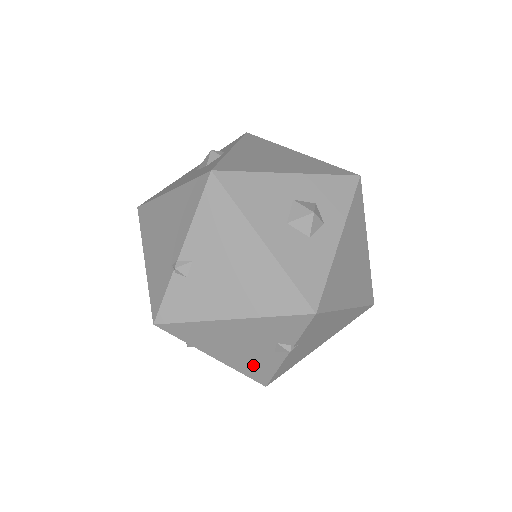
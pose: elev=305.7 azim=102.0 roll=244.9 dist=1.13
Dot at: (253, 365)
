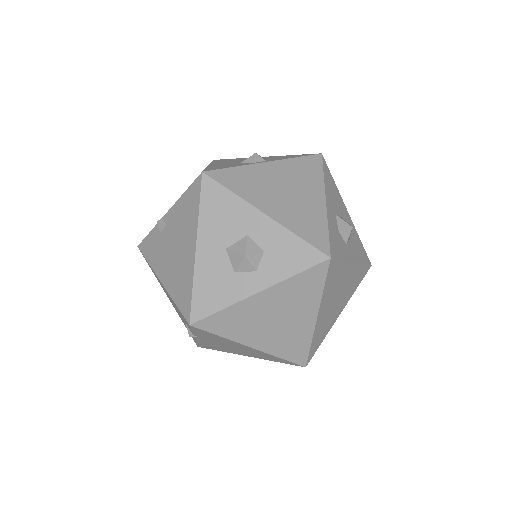
Dot at: occluded
